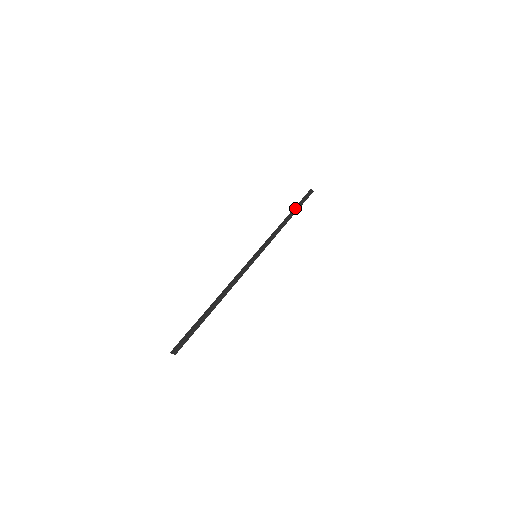
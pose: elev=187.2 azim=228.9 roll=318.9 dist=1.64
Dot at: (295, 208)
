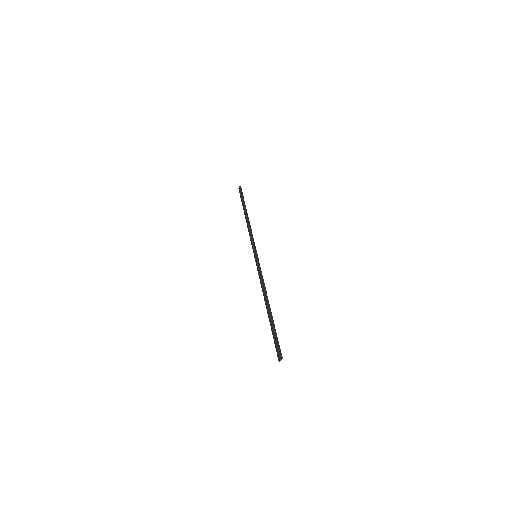
Dot at: (243, 207)
